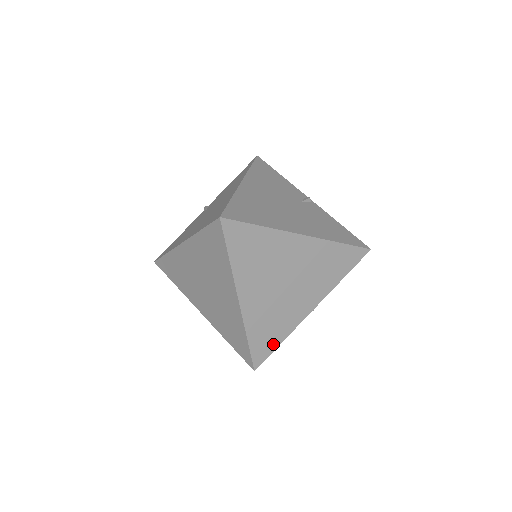
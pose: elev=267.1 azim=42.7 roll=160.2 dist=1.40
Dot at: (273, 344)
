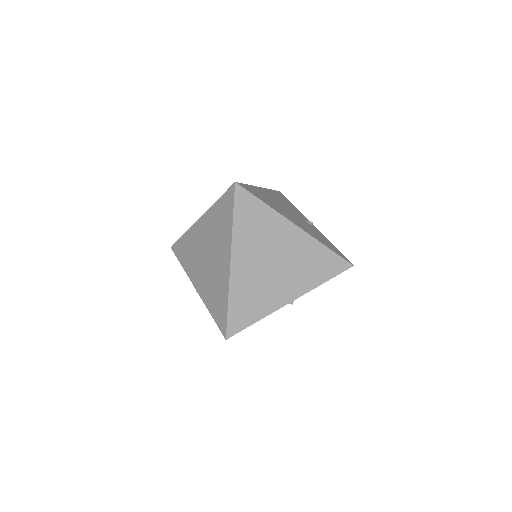
Dot at: (249, 319)
